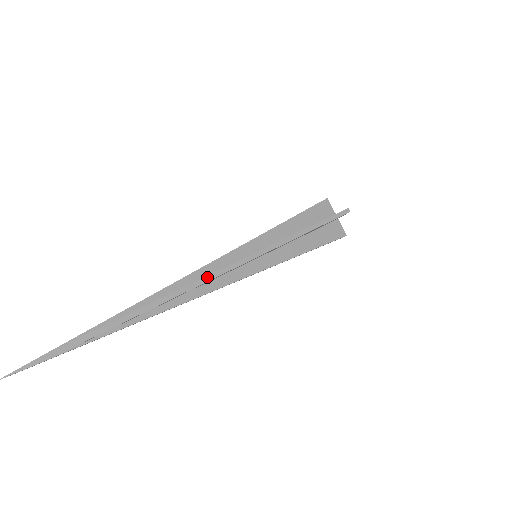
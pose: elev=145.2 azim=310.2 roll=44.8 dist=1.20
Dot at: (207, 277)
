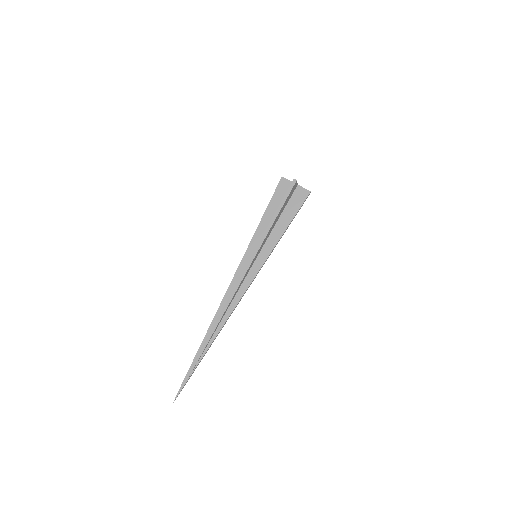
Dot at: (232, 294)
